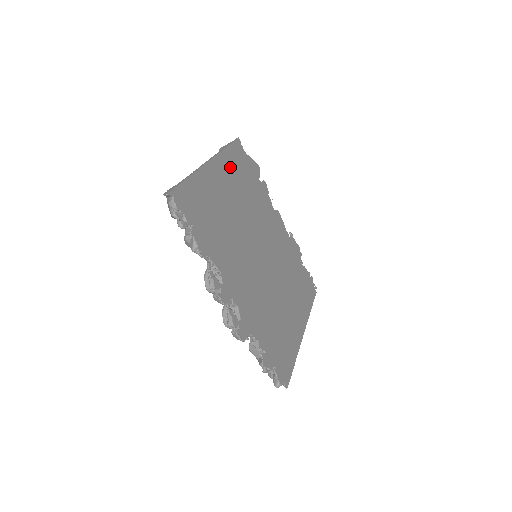
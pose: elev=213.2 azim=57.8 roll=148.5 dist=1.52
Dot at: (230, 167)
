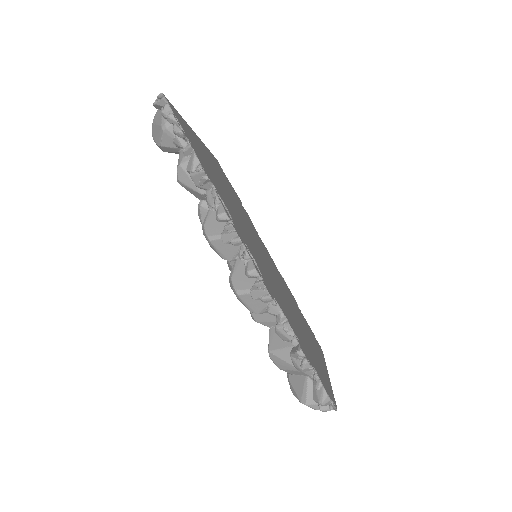
Dot at: (216, 164)
